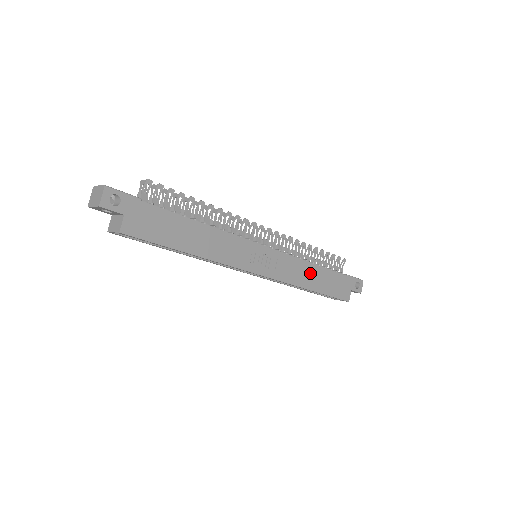
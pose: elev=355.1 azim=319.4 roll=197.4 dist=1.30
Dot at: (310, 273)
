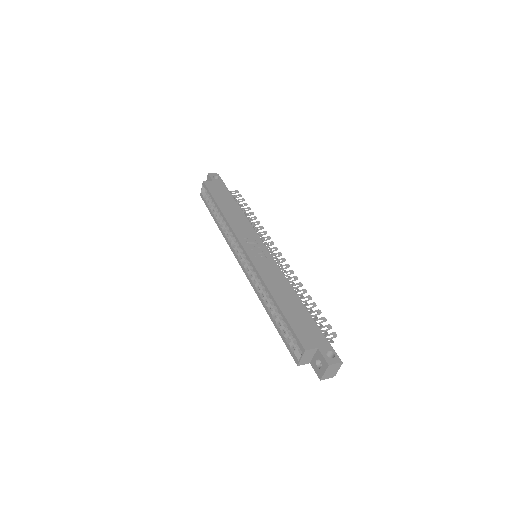
Dot at: (285, 291)
